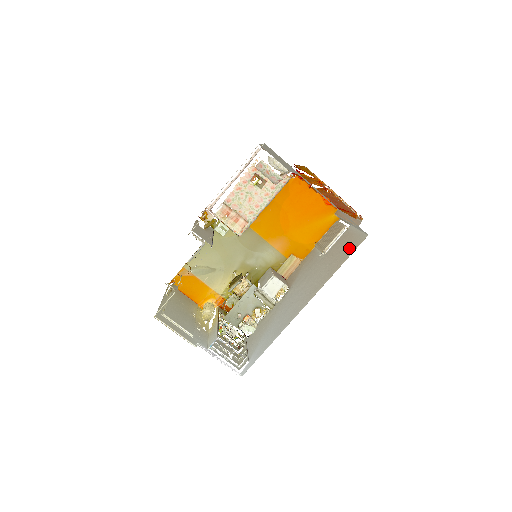
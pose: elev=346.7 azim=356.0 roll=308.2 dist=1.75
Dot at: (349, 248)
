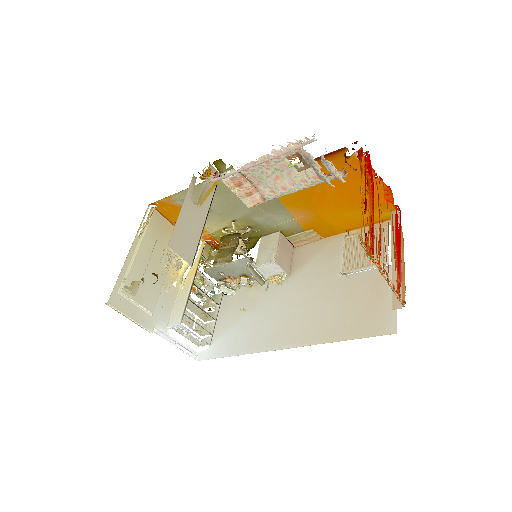
Dot at: (369, 319)
